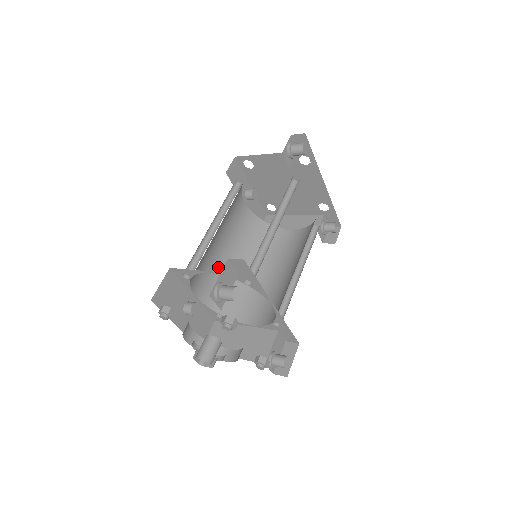
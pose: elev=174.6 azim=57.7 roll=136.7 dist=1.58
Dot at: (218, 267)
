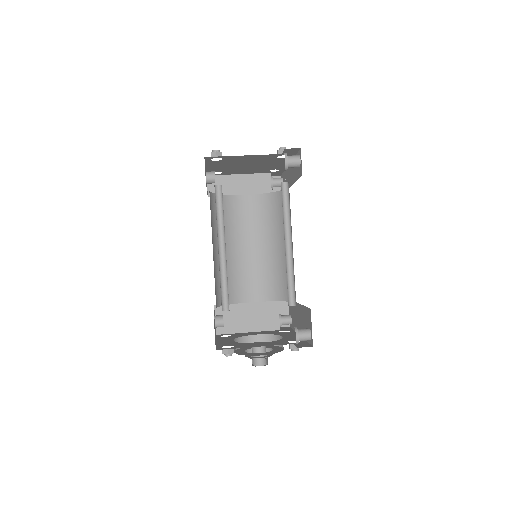
Dot at: (214, 269)
